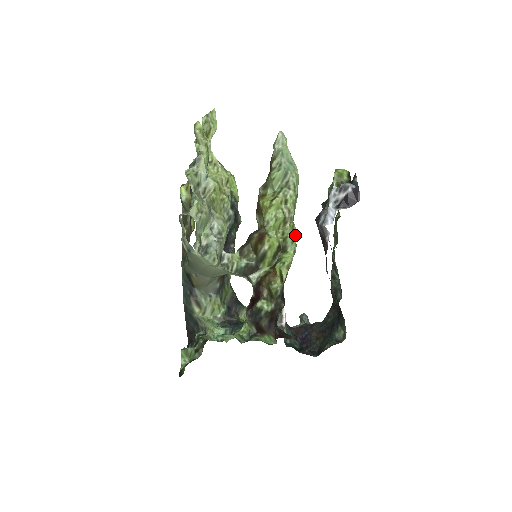
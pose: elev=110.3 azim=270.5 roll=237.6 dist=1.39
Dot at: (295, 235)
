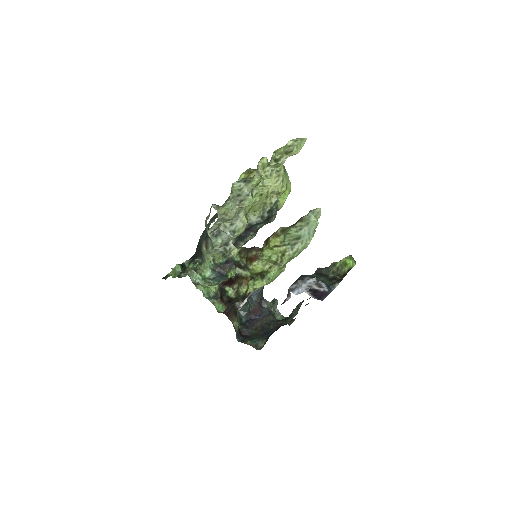
Dot at: (280, 273)
